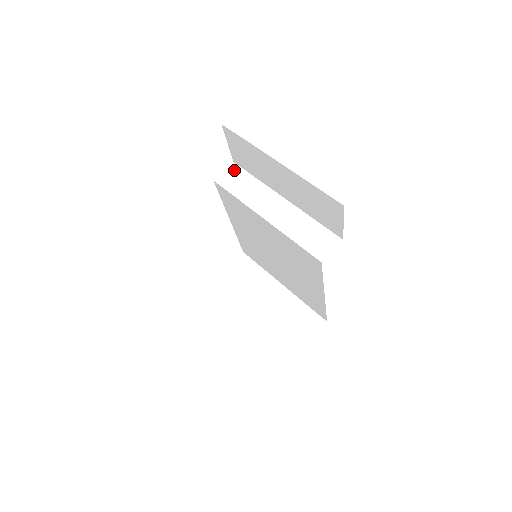
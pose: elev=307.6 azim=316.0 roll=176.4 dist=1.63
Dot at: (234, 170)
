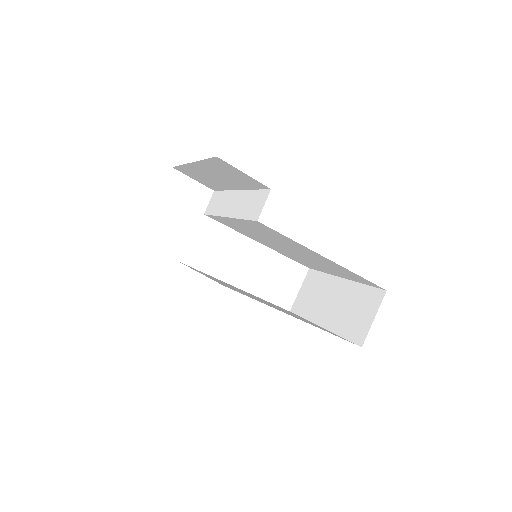
Dot at: (214, 196)
